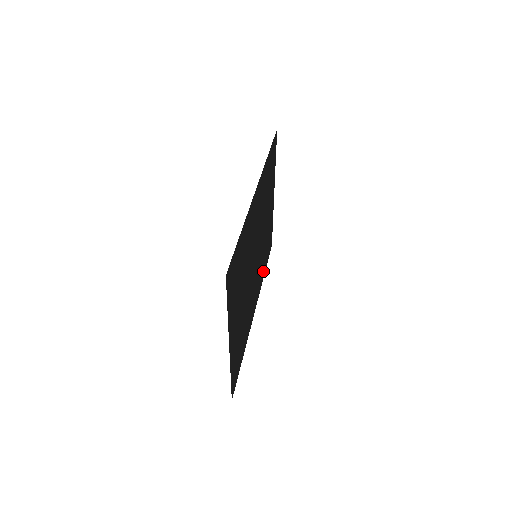
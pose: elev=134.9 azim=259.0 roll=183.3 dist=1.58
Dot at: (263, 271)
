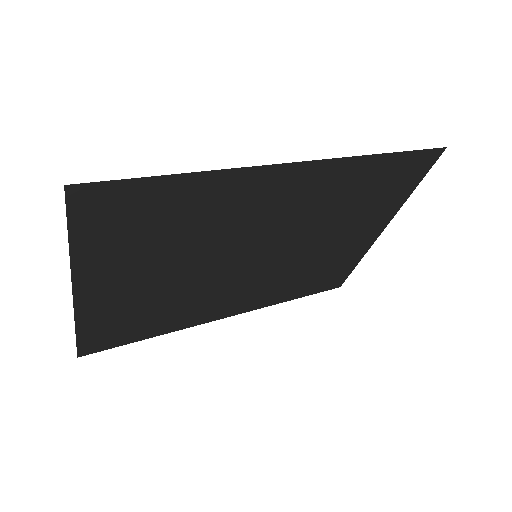
Dot at: (287, 294)
